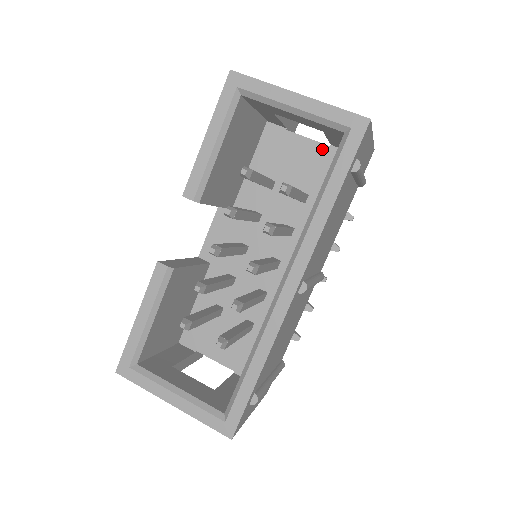
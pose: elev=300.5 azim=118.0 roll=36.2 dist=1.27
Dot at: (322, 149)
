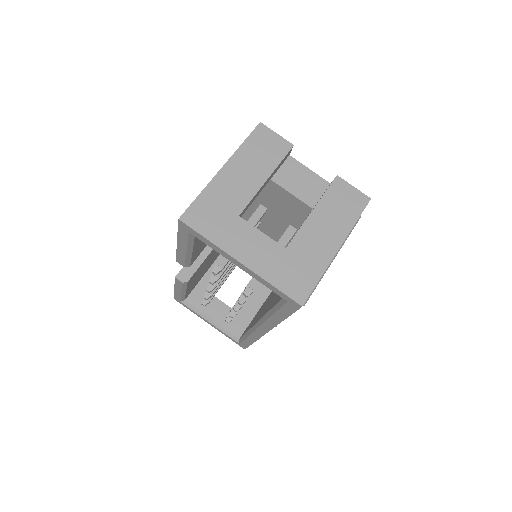
Dot at: (306, 208)
